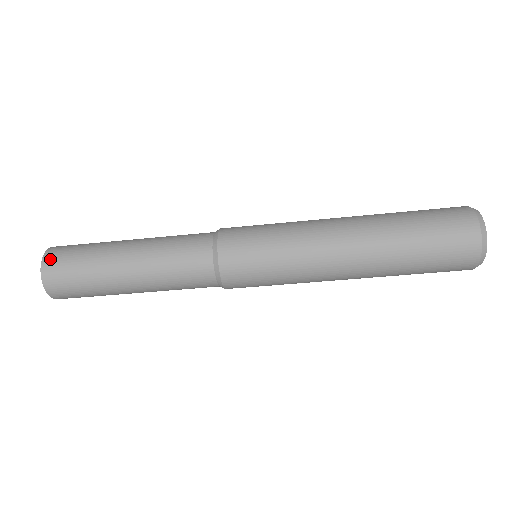
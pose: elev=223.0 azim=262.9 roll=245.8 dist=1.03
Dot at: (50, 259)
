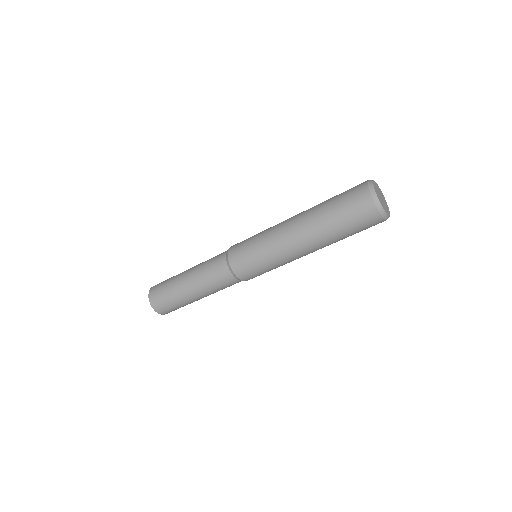
Dot at: (152, 291)
